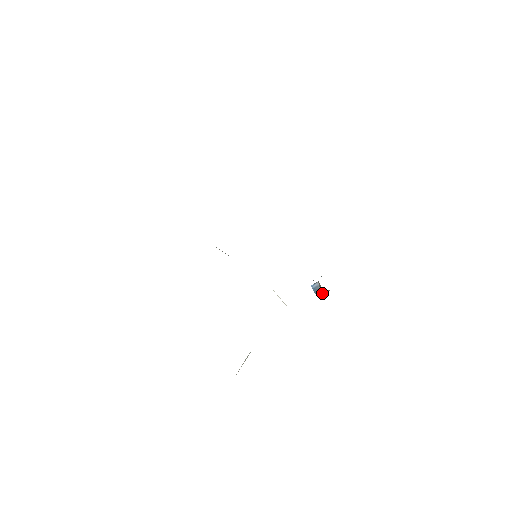
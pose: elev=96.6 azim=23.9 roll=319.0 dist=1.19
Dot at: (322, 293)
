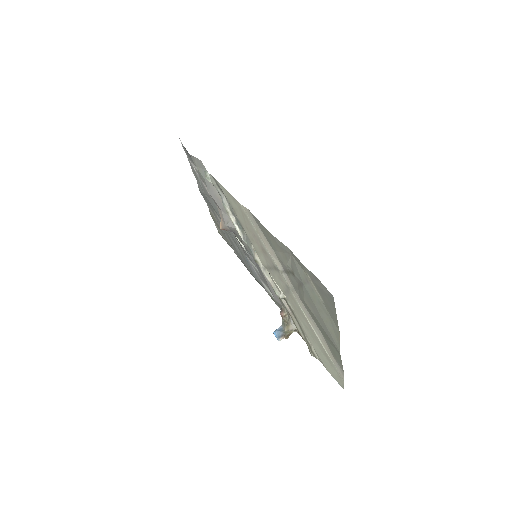
Dot at: occluded
